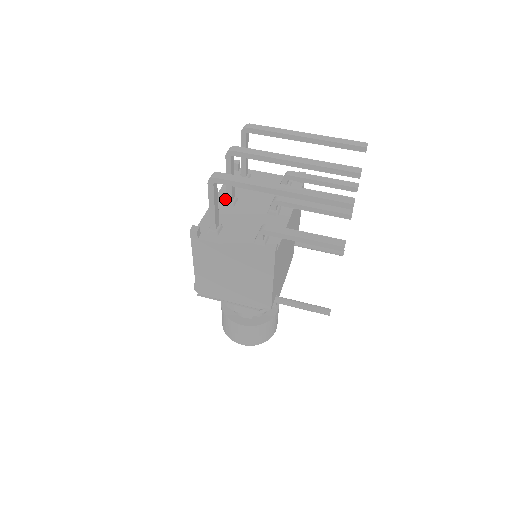
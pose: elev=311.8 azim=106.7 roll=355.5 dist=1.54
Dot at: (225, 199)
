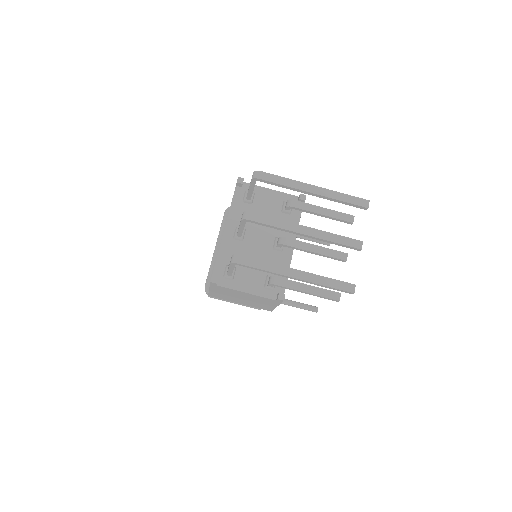
Dot at: (234, 231)
